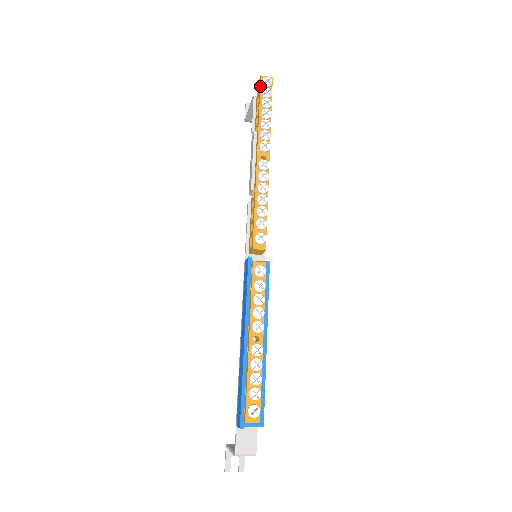
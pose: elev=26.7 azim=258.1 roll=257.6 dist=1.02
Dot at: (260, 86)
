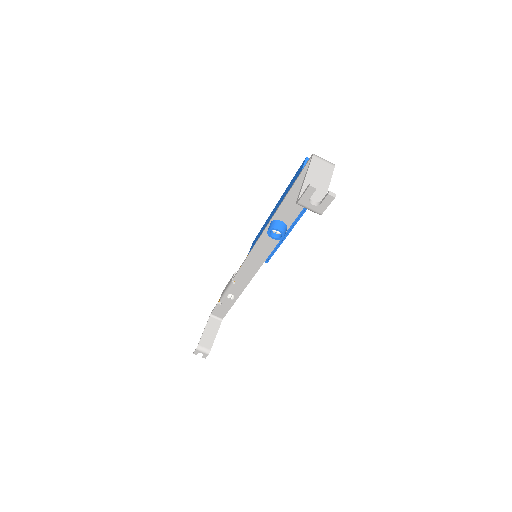
Dot at: occluded
